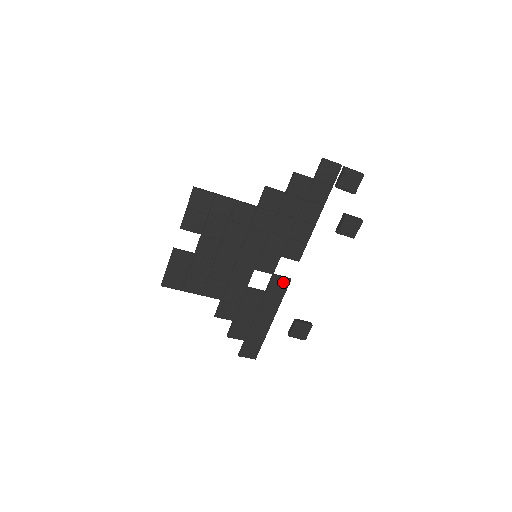
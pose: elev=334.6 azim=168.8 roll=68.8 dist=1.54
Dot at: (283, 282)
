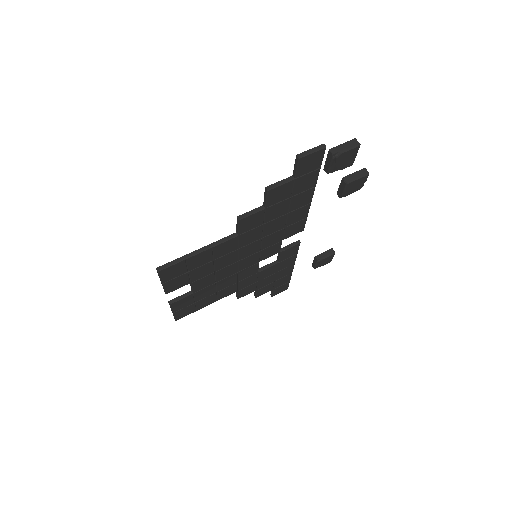
Dot at: (293, 249)
